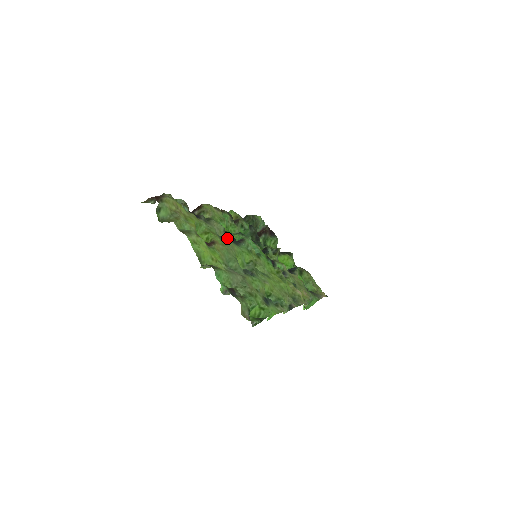
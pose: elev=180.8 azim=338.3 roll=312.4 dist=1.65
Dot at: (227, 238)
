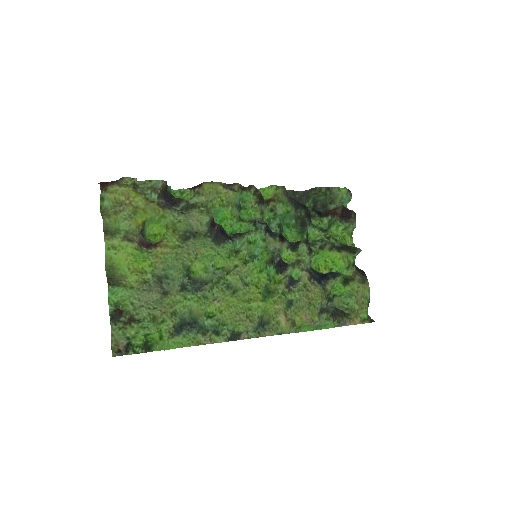
Dot at: (209, 232)
